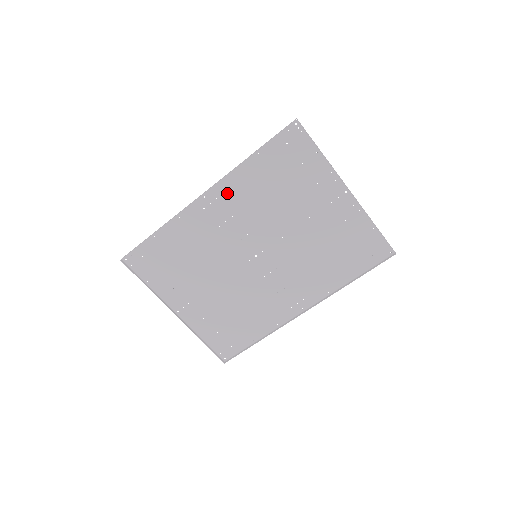
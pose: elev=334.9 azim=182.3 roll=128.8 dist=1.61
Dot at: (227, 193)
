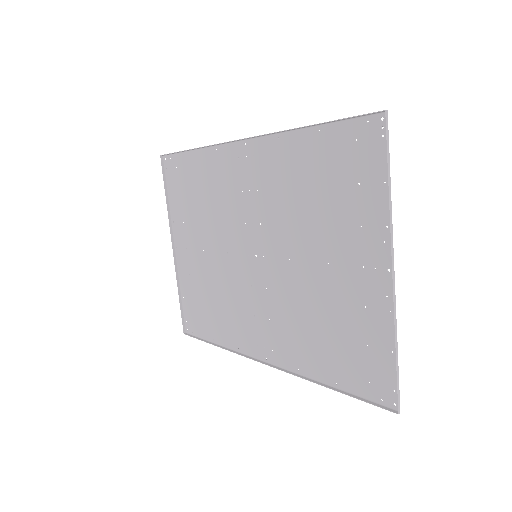
Dot at: (266, 157)
